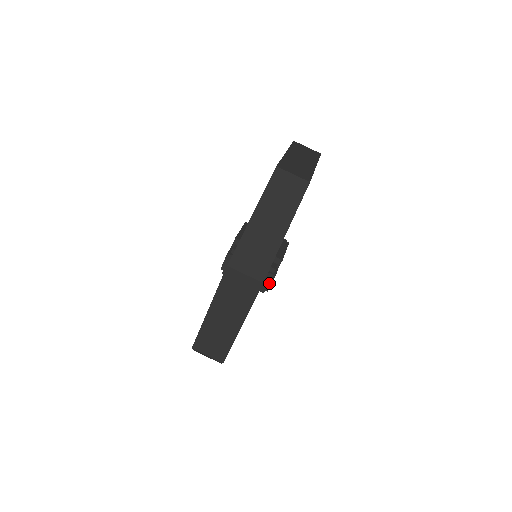
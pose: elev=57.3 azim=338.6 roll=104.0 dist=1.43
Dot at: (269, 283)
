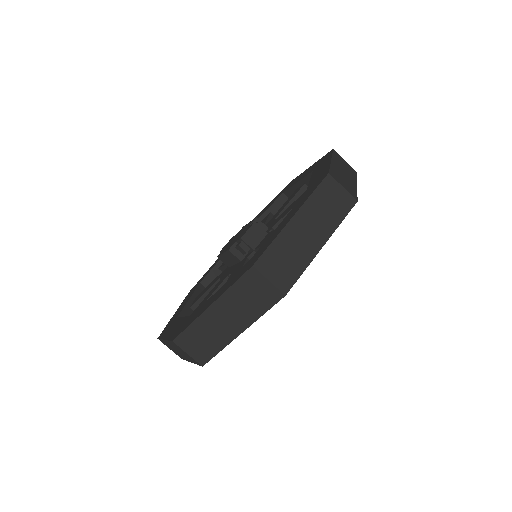
Dot at: occluded
